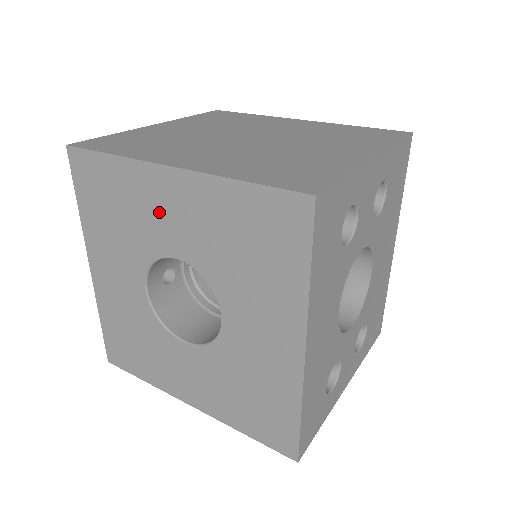
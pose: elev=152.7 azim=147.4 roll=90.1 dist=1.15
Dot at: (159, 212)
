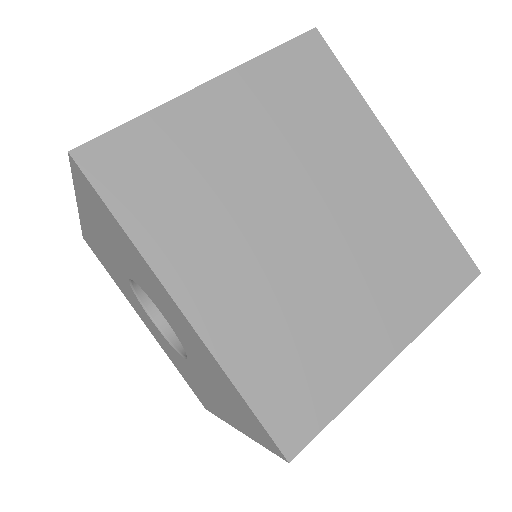
Dot at: (159, 297)
